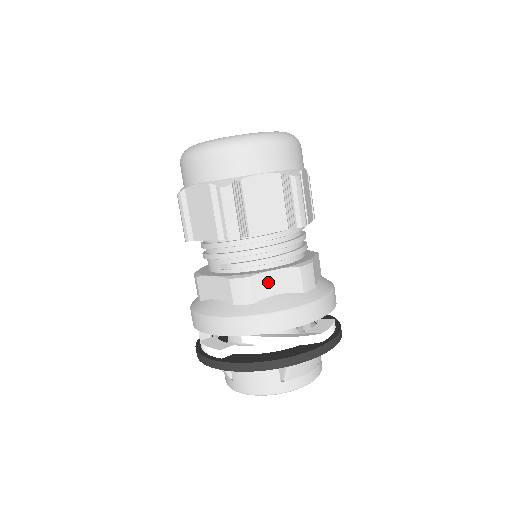
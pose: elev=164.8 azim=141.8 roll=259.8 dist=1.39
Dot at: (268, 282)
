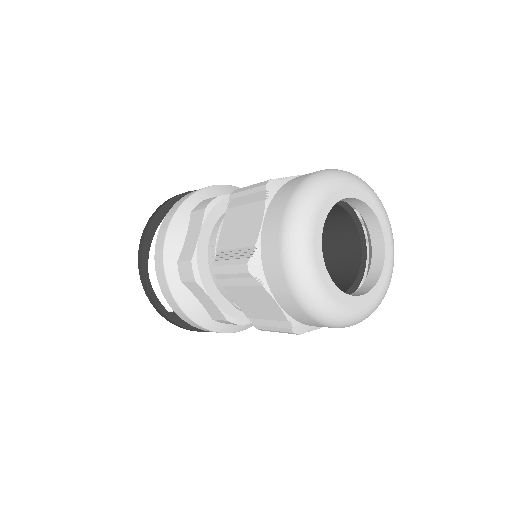
Dot at: occluded
